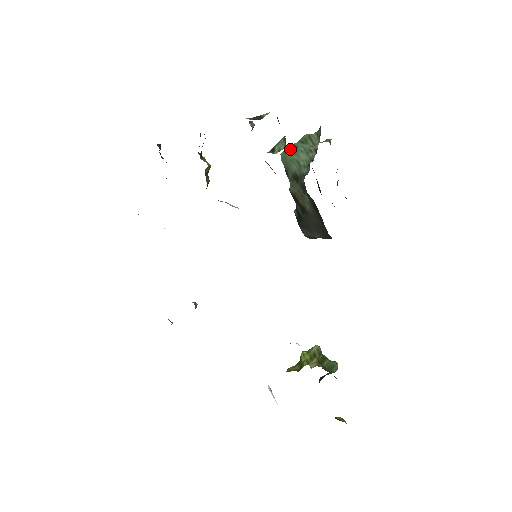
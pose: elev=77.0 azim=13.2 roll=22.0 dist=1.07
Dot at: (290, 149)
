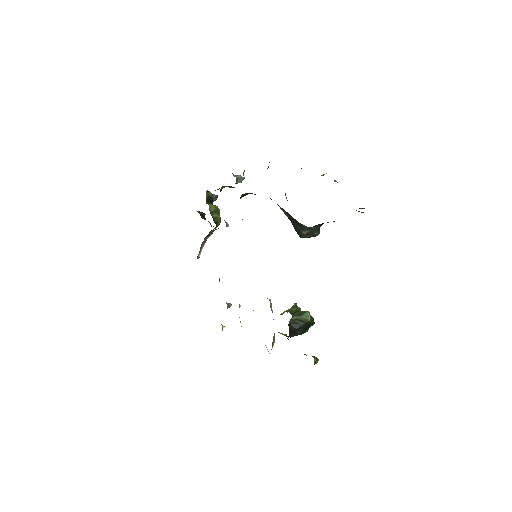
Dot at: occluded
